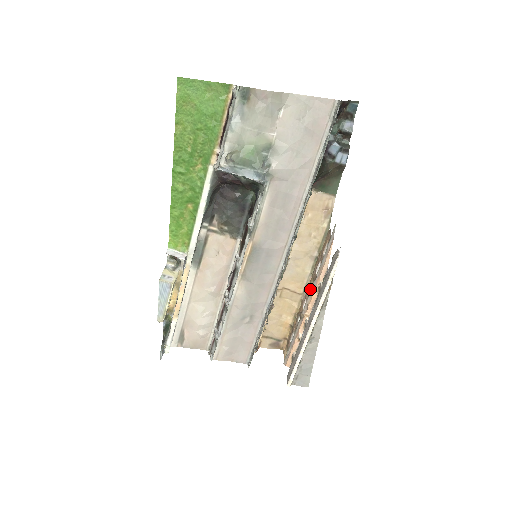
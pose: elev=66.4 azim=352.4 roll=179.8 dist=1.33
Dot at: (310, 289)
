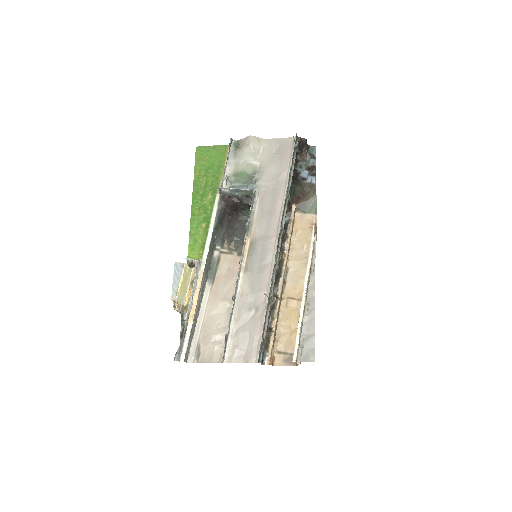
Dot at: occluded
